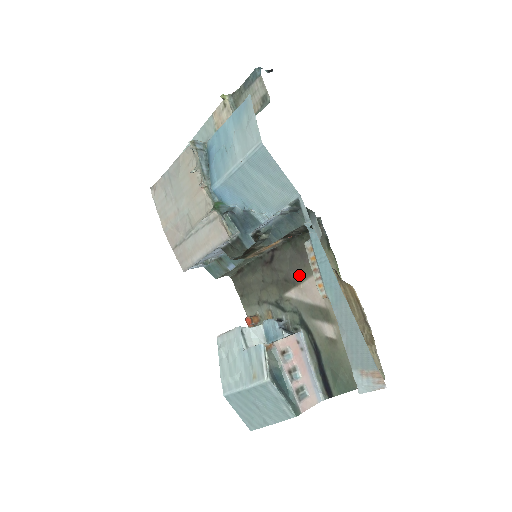
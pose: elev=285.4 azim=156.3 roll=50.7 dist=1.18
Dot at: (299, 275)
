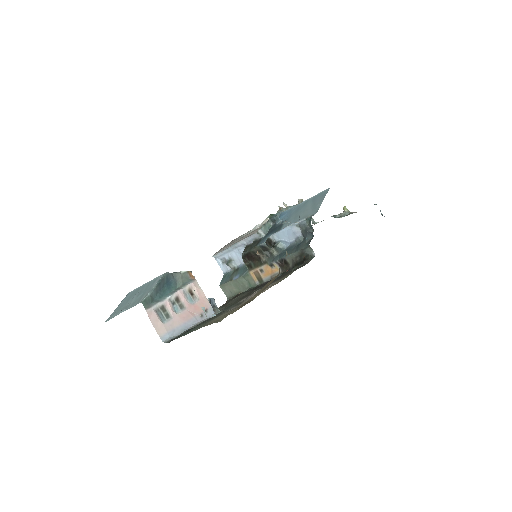
Dot at: occluded
